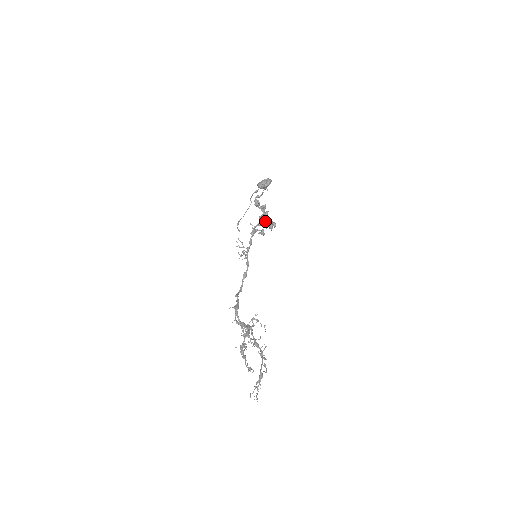
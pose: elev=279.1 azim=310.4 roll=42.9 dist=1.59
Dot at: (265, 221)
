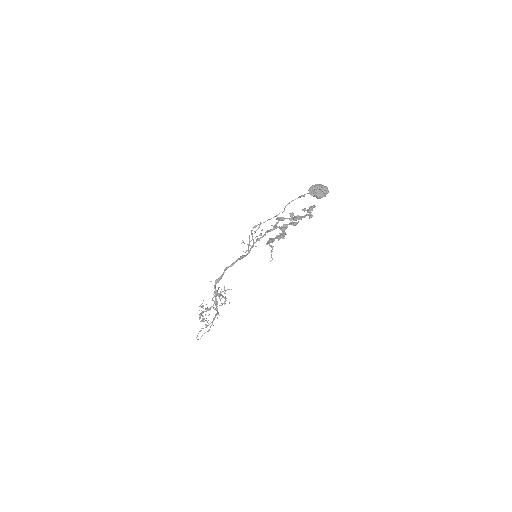
Dot at: (298, 216)
